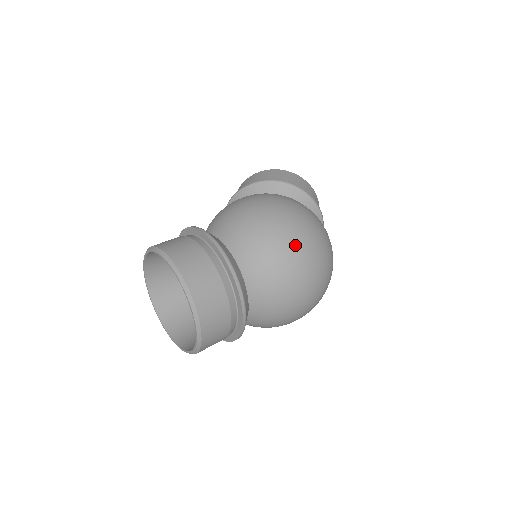
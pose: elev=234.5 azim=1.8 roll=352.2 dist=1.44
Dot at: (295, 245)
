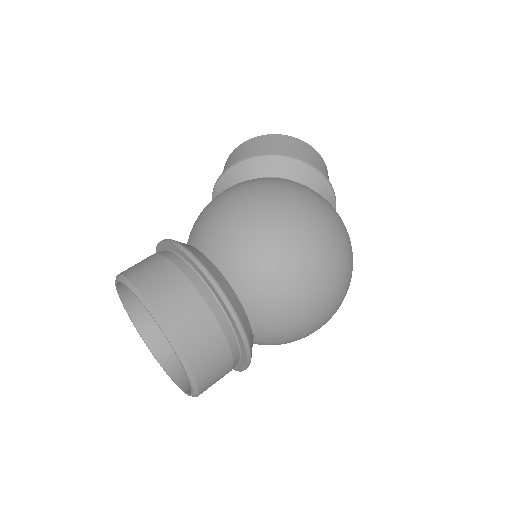
Dot at: (306, 256)
